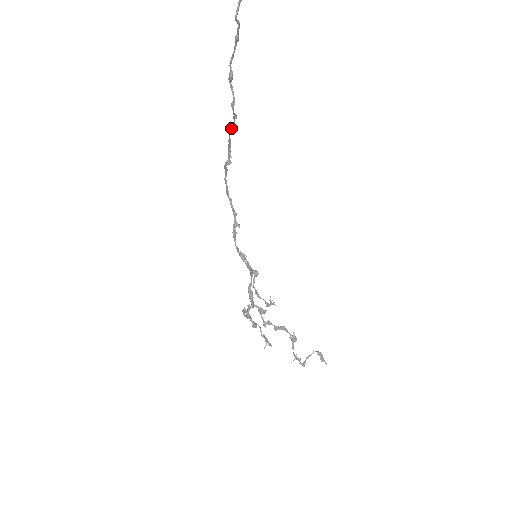
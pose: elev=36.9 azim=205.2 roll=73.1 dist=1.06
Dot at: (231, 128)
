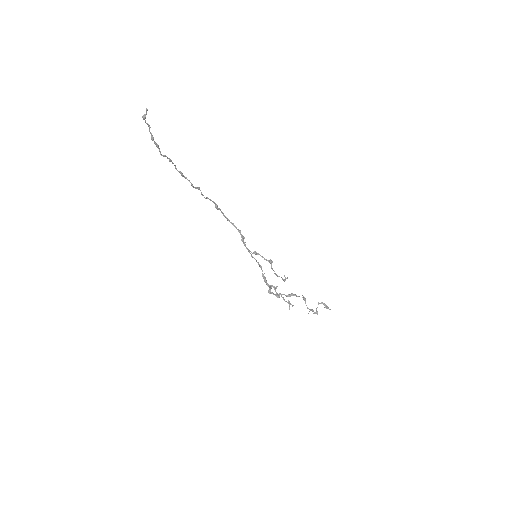
Dot at: (201, 194)
